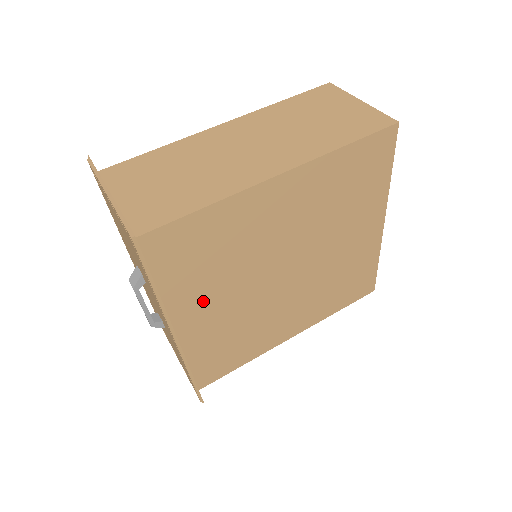
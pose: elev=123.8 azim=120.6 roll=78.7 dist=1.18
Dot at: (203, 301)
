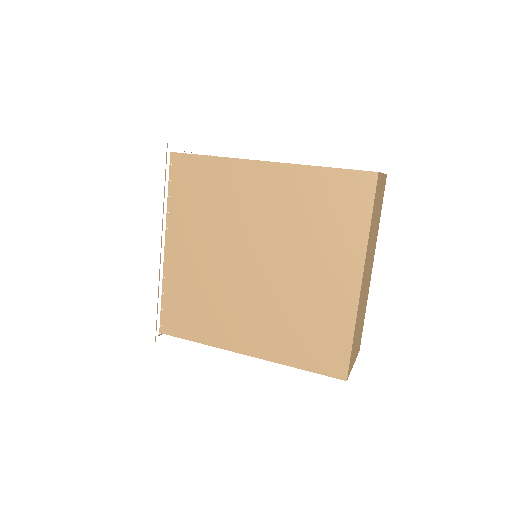
Dot at: (191, 236)
